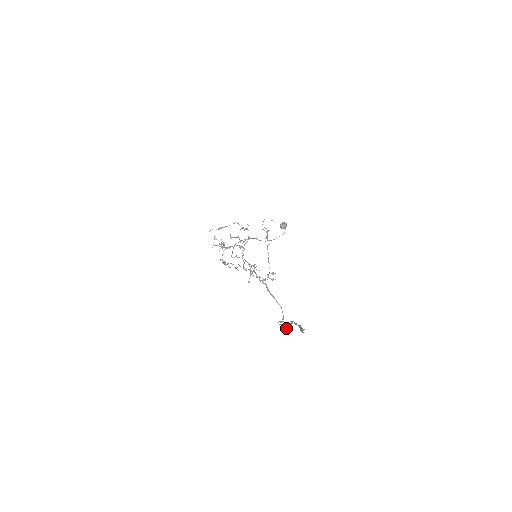
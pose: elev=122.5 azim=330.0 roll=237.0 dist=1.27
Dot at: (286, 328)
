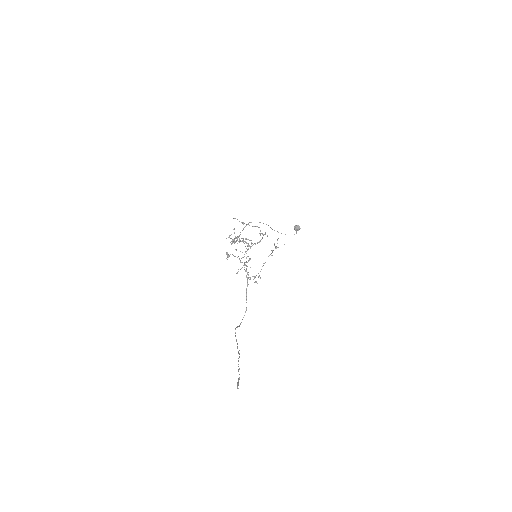
Dot at: occluded
